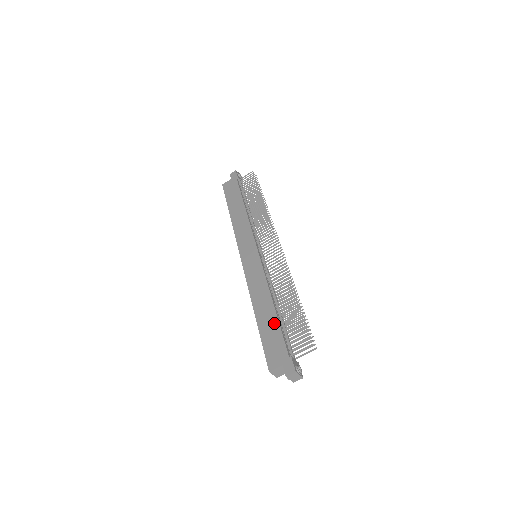
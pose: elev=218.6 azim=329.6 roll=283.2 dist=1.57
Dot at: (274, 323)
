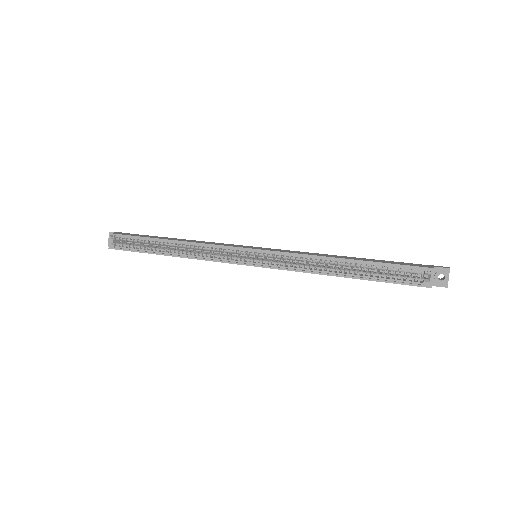
Dot at: (374, 259)
